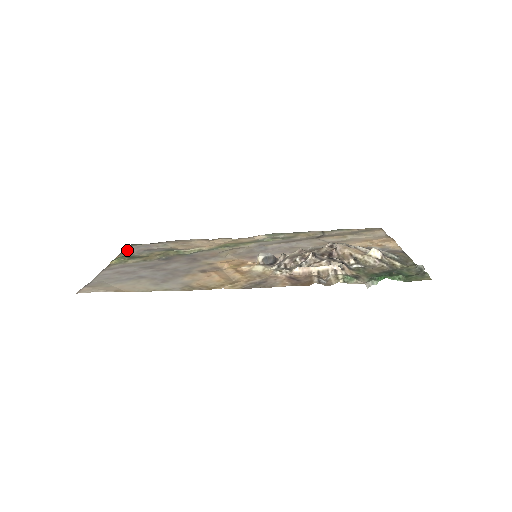
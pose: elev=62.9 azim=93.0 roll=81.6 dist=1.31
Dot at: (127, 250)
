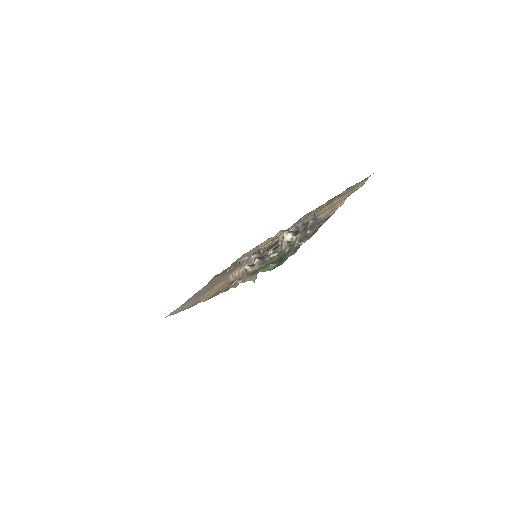
Dot at: occluded
